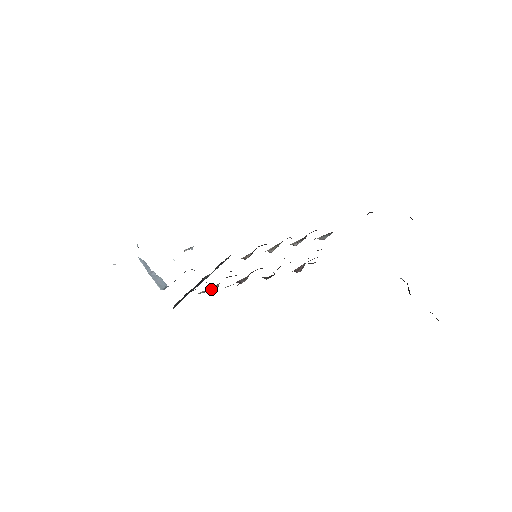
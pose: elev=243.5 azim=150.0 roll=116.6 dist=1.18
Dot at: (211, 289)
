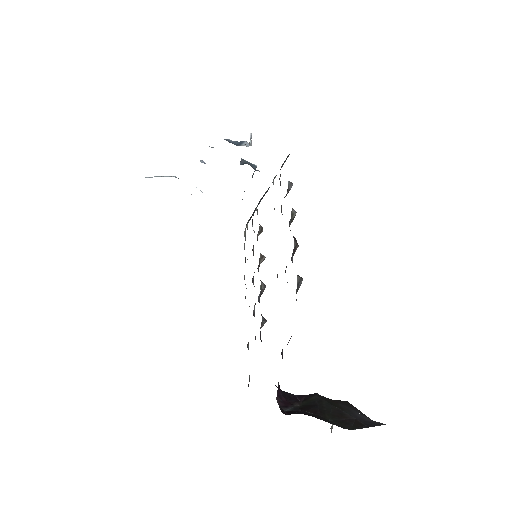
Dot at: occluded
